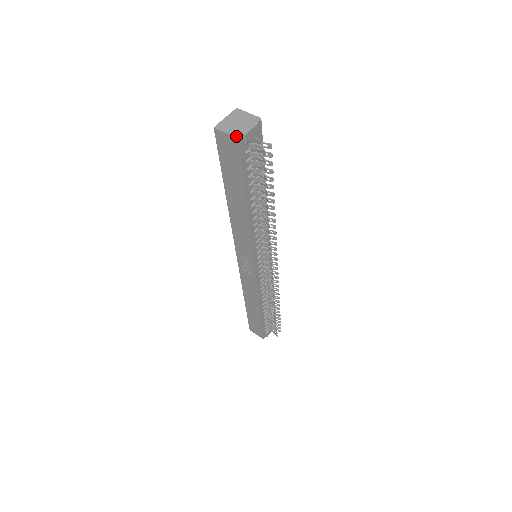
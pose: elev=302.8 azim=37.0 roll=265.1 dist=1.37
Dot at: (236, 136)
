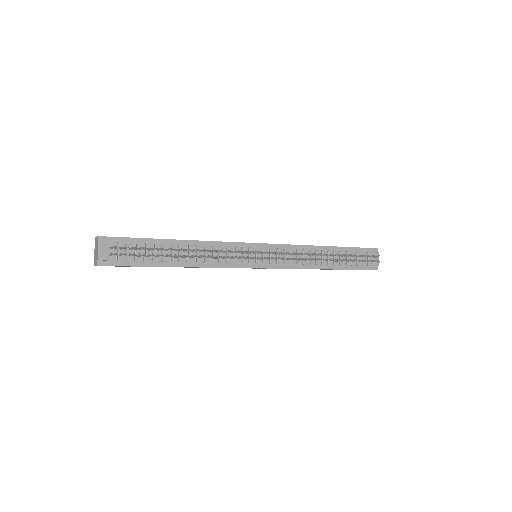
Dot at: (96, 265)
